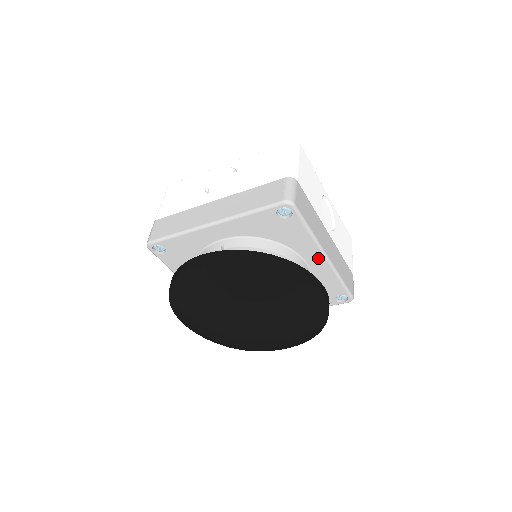
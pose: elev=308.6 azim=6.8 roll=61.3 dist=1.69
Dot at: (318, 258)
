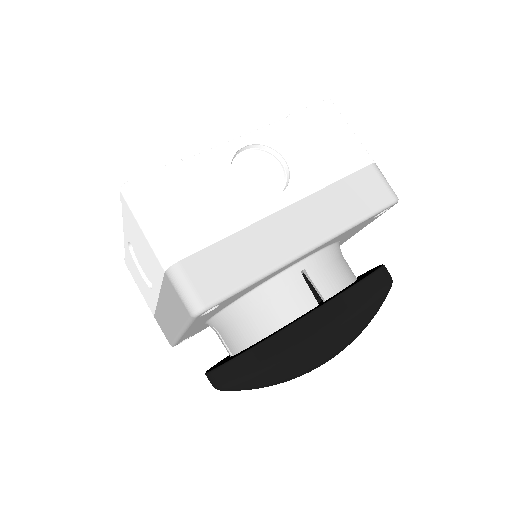
Dot at: (303, 257)
